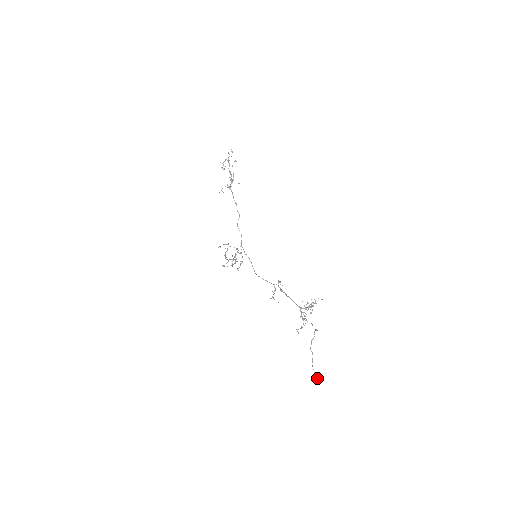
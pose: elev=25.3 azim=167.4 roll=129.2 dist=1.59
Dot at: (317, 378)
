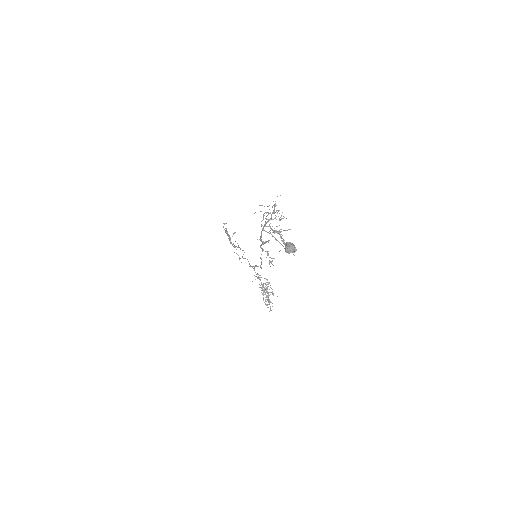
Dot at: (285, 246)
